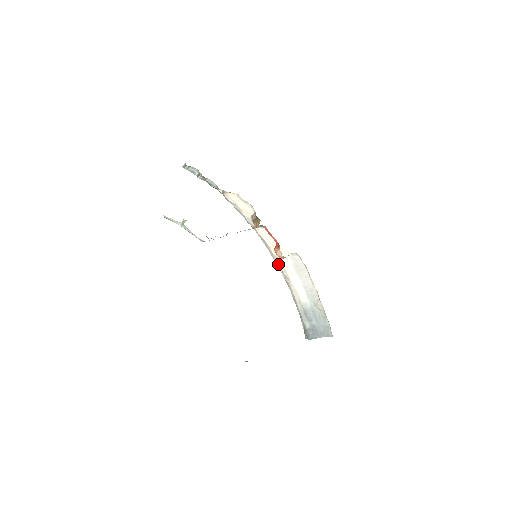
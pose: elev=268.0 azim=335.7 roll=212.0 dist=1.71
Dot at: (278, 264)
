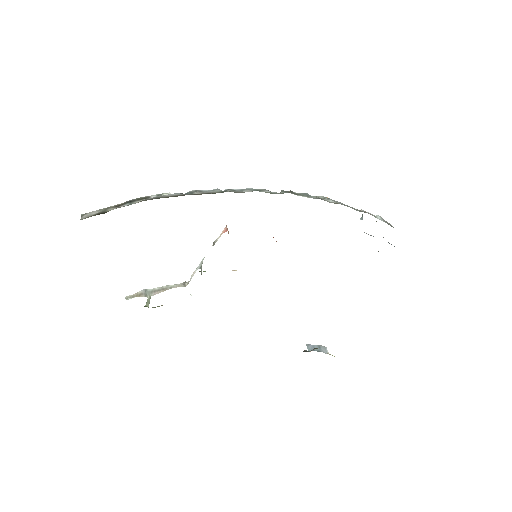
Dot at: occluded
